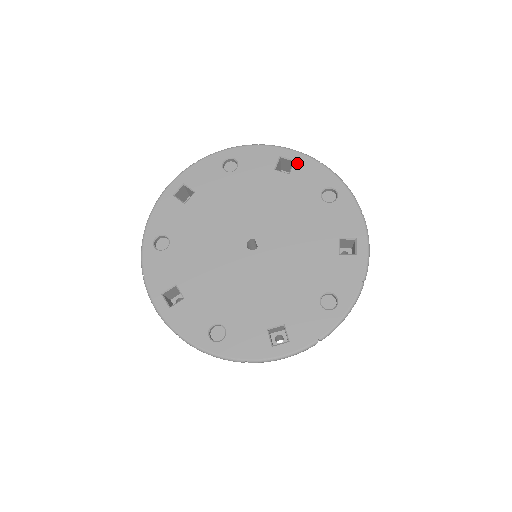
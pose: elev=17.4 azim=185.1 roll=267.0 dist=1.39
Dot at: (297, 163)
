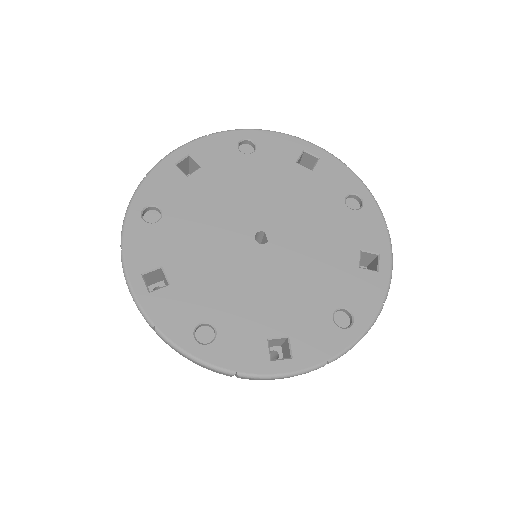
Dot at: (322, 161)
